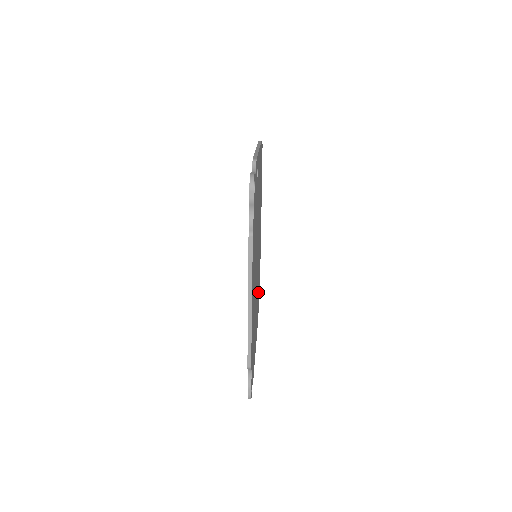
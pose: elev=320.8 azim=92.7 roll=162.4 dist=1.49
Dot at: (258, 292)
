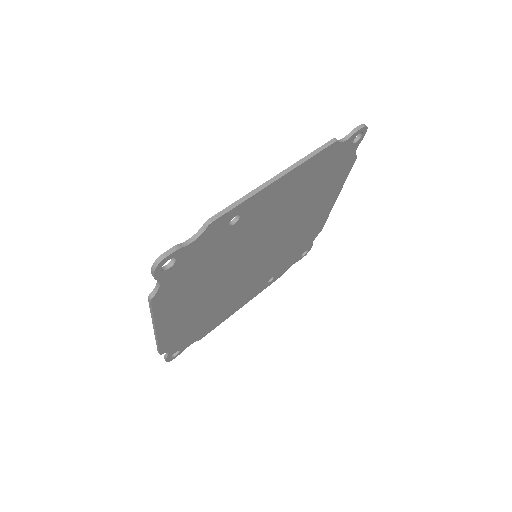
Dot at: (284, 261)
